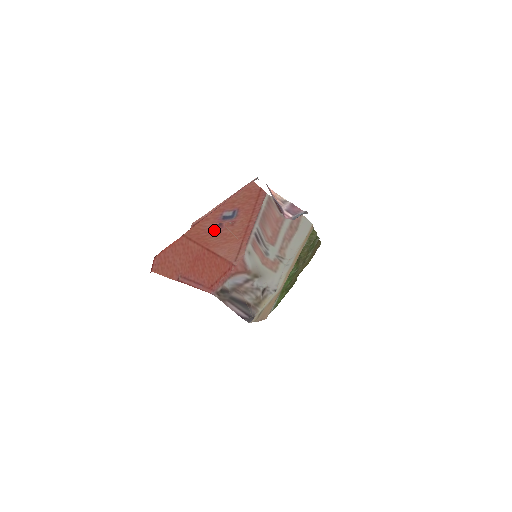
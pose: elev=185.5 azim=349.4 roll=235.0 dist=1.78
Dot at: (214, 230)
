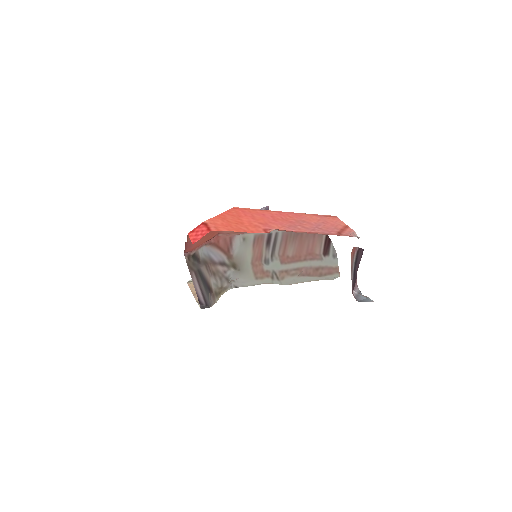
Dot at: occluded
